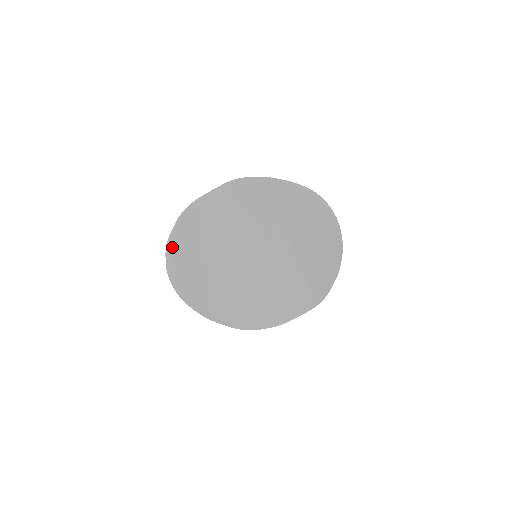
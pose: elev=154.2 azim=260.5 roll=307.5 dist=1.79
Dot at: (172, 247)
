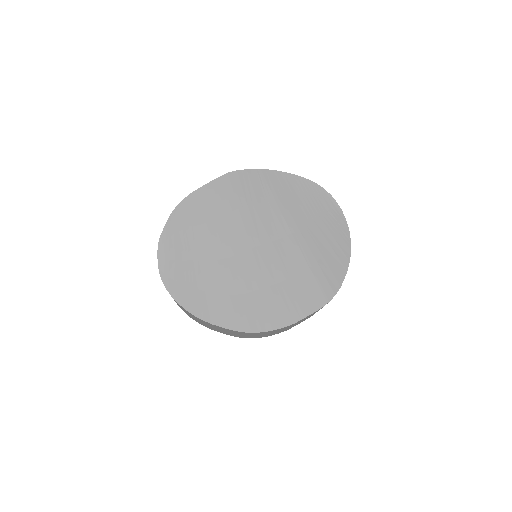
Dot at: (165, 245)
